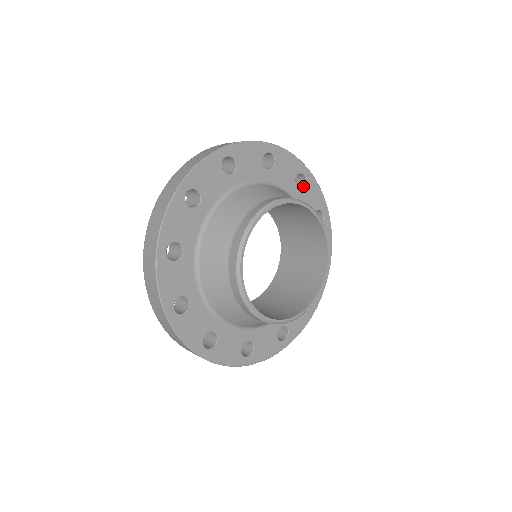
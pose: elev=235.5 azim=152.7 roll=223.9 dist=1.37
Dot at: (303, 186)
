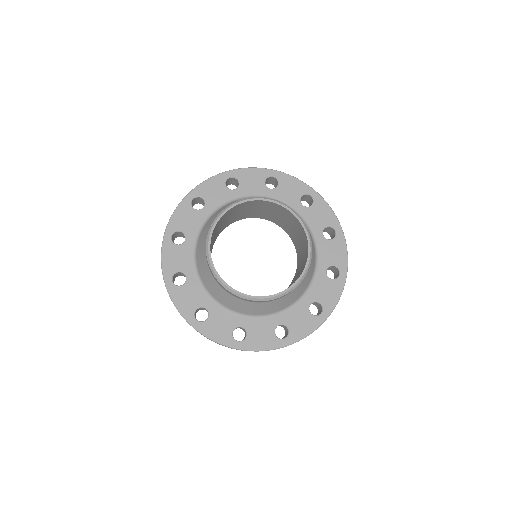
Dot at: (311, 205)
